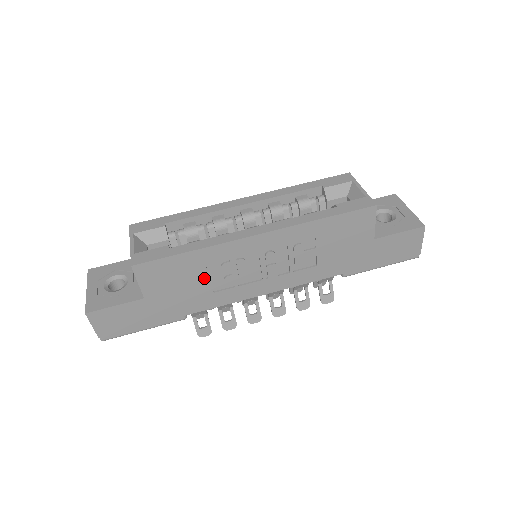
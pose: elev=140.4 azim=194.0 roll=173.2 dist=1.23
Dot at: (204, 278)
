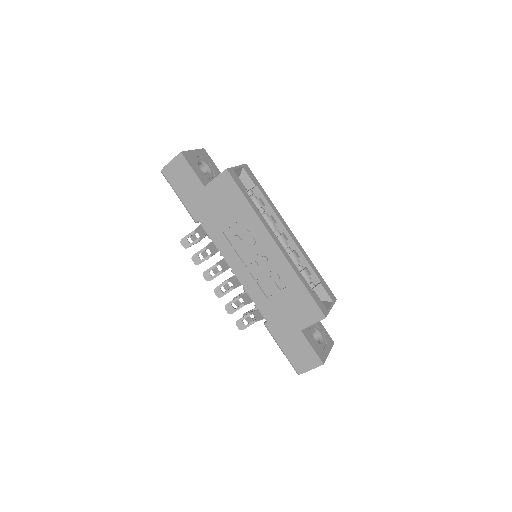
Dot at: (232, 221)
